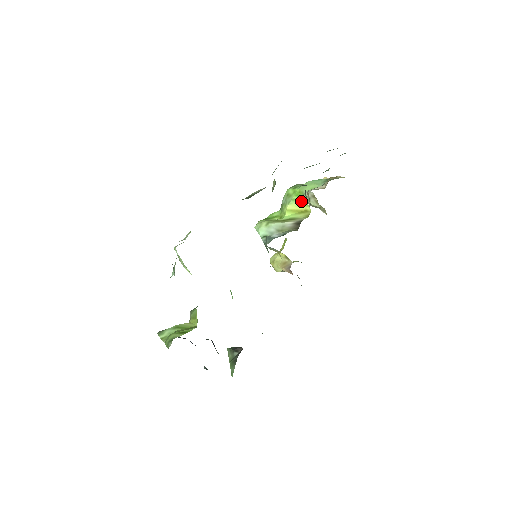
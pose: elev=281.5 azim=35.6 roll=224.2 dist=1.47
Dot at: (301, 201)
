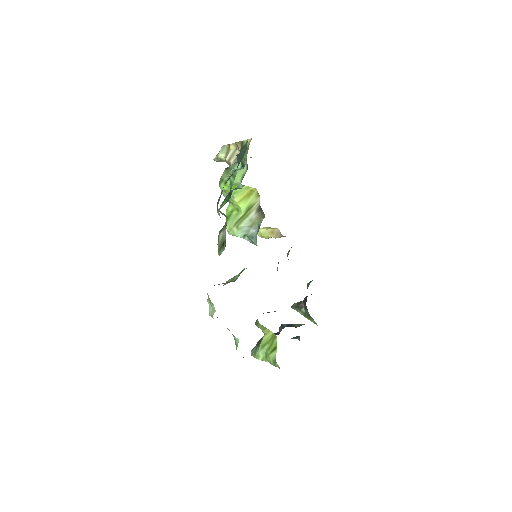
Dot at: (241, 189)
